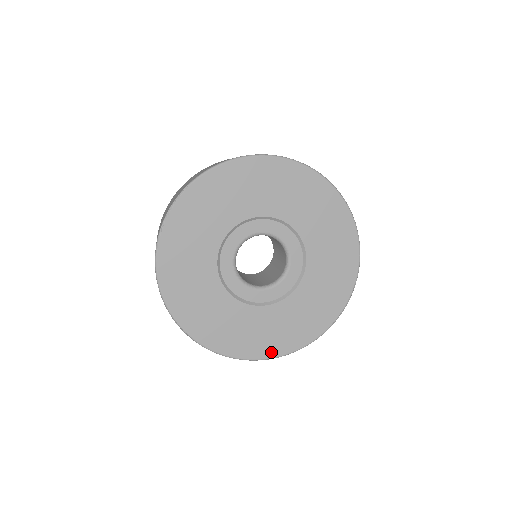
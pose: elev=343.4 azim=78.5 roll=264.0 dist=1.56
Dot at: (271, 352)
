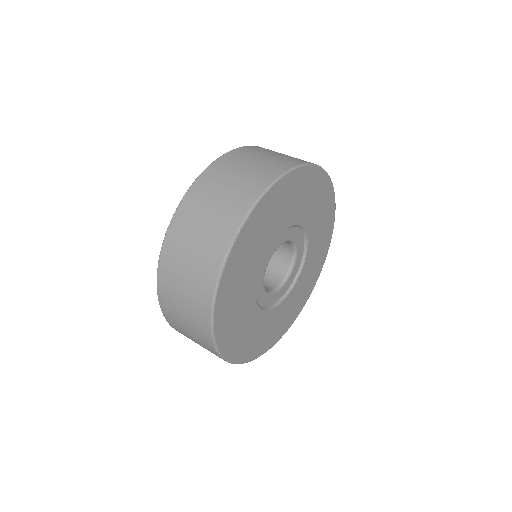
Dot at: (275, 340)
